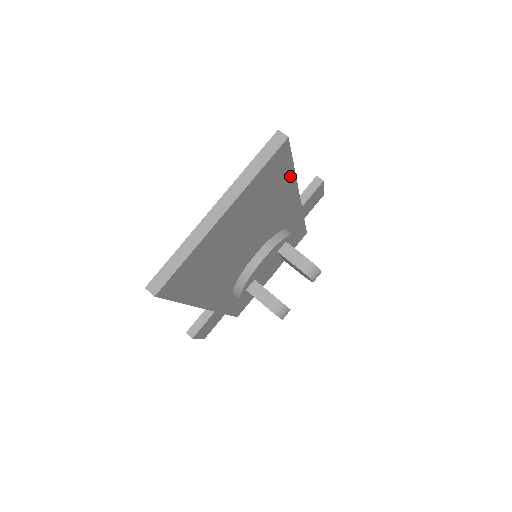
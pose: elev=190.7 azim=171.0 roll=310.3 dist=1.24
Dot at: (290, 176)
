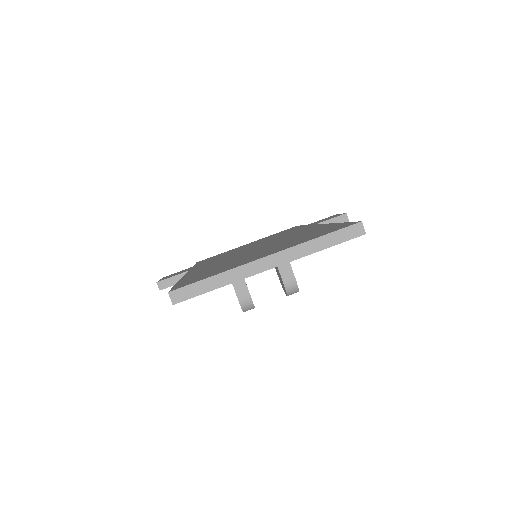
Dot at: occluded
